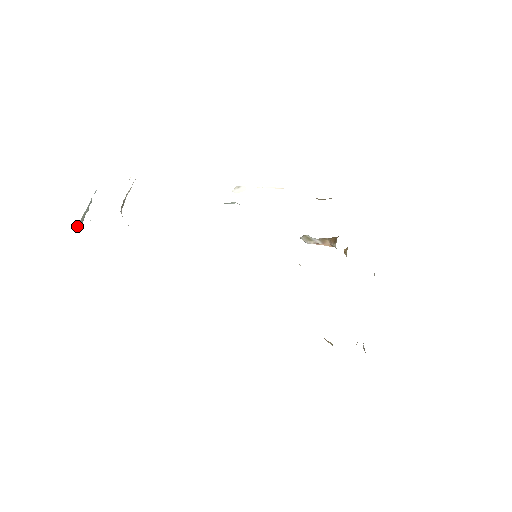
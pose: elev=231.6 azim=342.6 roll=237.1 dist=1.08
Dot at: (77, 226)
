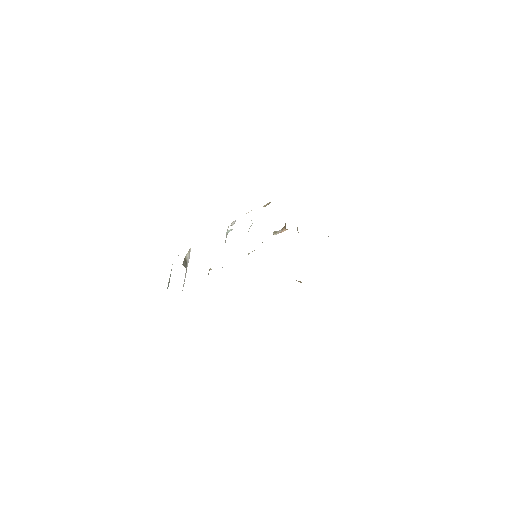
Dot at: (167, 287)
